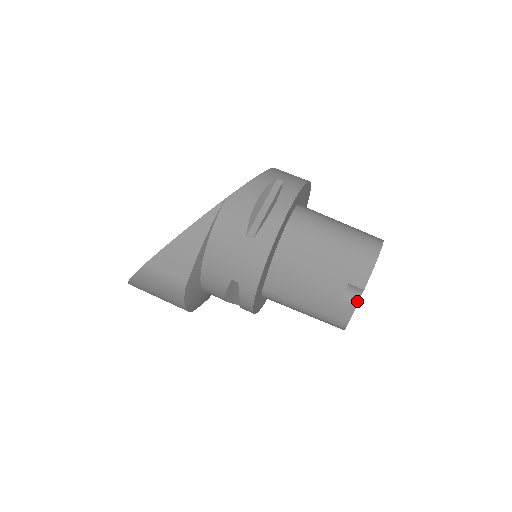
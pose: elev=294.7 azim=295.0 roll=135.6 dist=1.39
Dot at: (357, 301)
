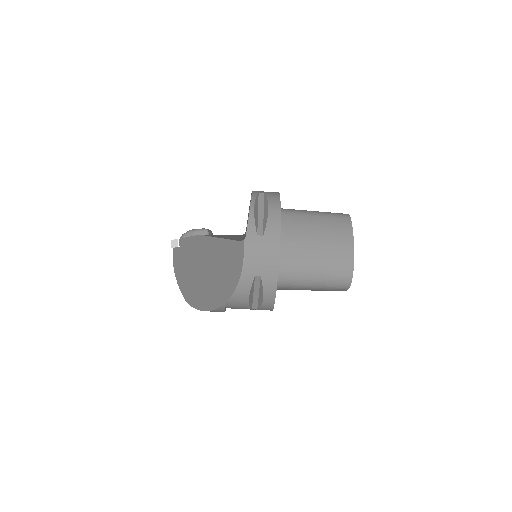
Dot at: occluded
